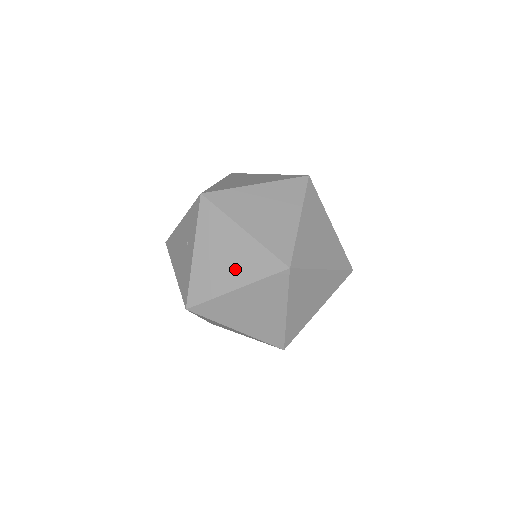
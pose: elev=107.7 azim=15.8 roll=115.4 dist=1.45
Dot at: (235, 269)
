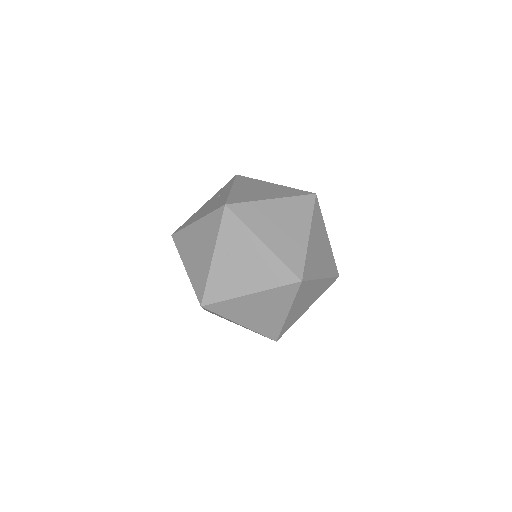
Dot at: (271, 193)
